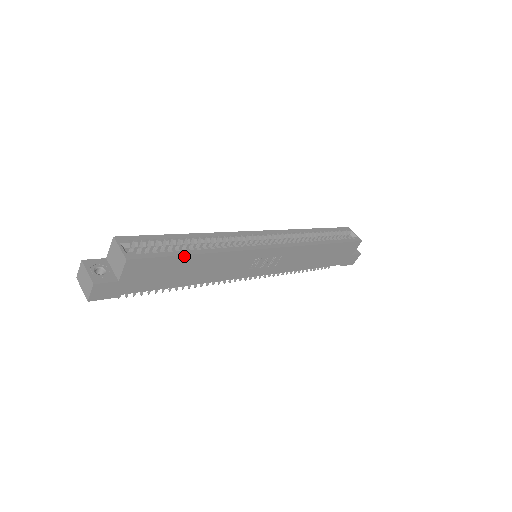
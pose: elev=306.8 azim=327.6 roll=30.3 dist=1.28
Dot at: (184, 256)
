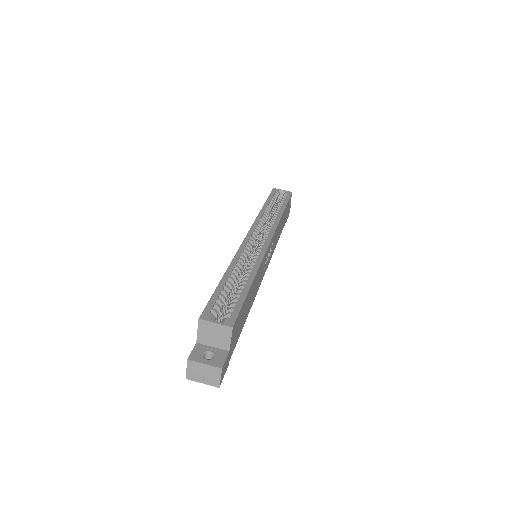
Dot at: (248, 292)
